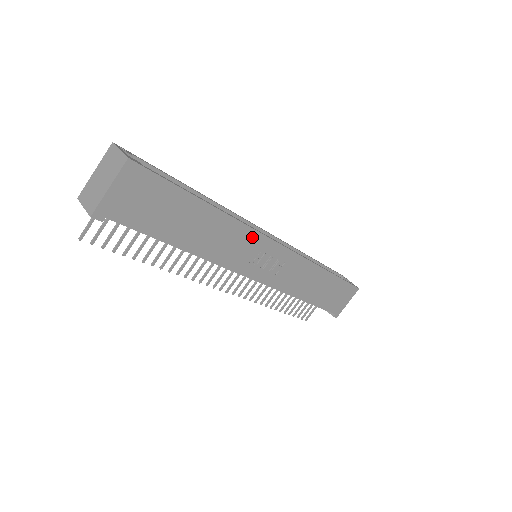
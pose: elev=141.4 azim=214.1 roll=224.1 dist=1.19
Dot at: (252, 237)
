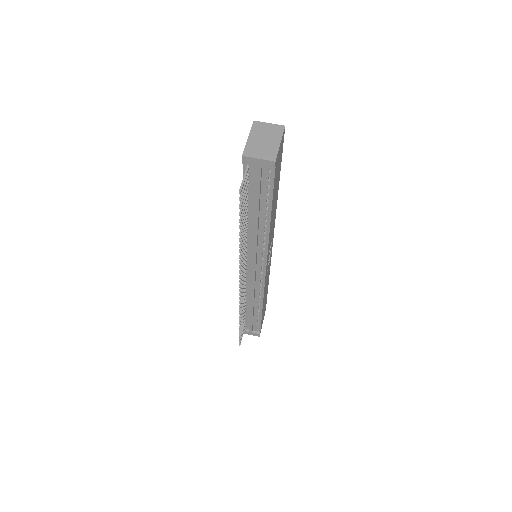
Dot at: (273, 228)
